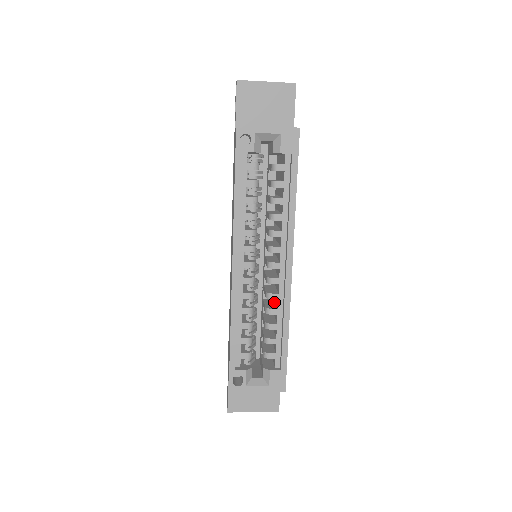
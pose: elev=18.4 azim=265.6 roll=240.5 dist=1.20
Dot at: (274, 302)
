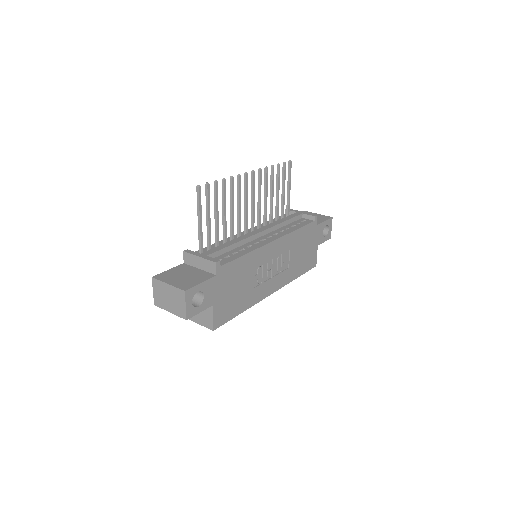
Dot at: occluded
